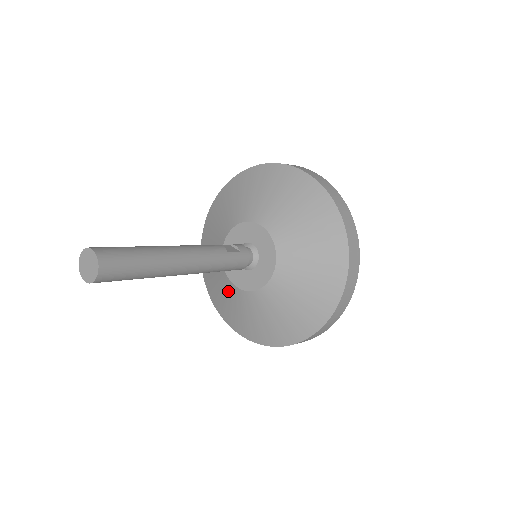
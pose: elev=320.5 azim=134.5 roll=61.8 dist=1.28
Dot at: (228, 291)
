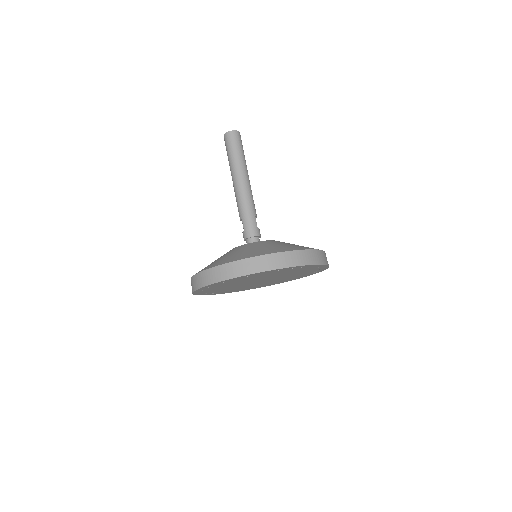
Dot at: occluded
